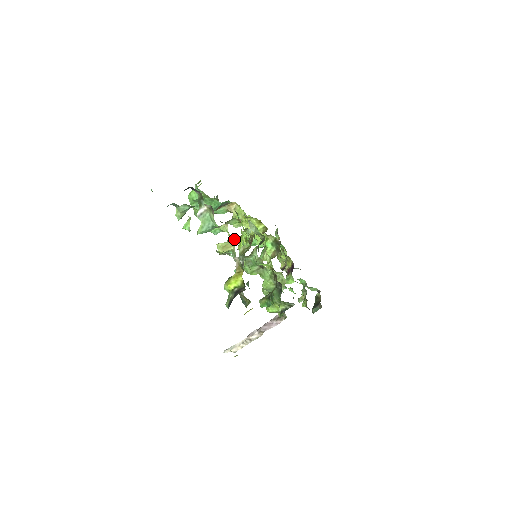
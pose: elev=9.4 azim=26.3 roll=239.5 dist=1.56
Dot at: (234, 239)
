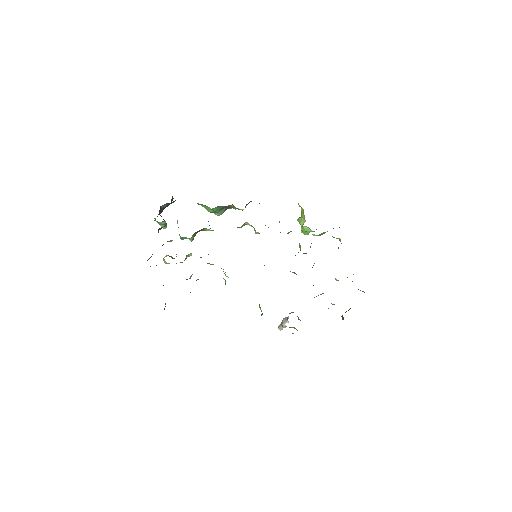
Dot at: occluded
